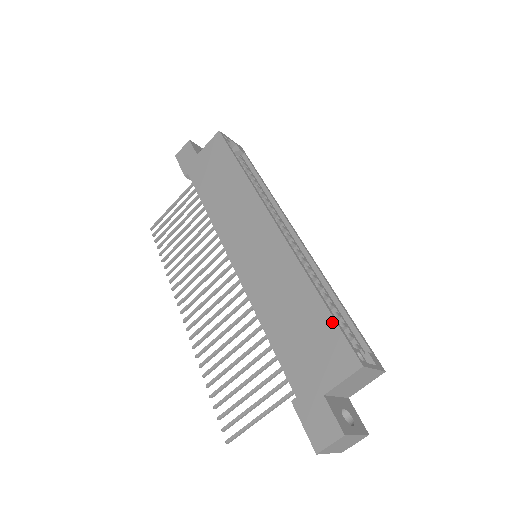
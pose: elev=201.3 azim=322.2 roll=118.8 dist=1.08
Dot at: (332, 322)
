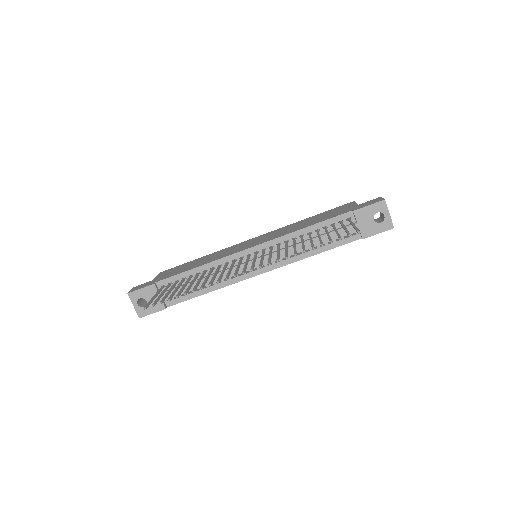
Dot at: (326, 211)
